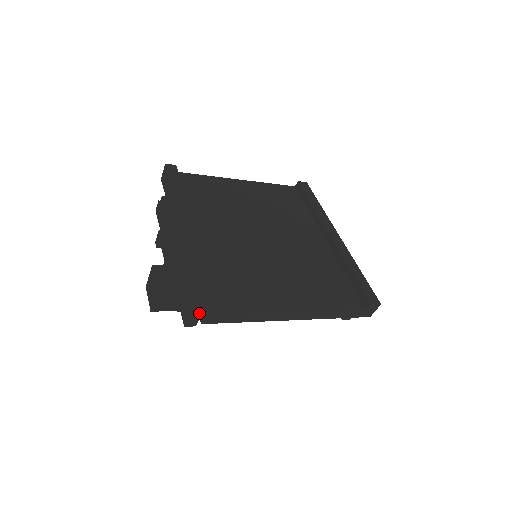
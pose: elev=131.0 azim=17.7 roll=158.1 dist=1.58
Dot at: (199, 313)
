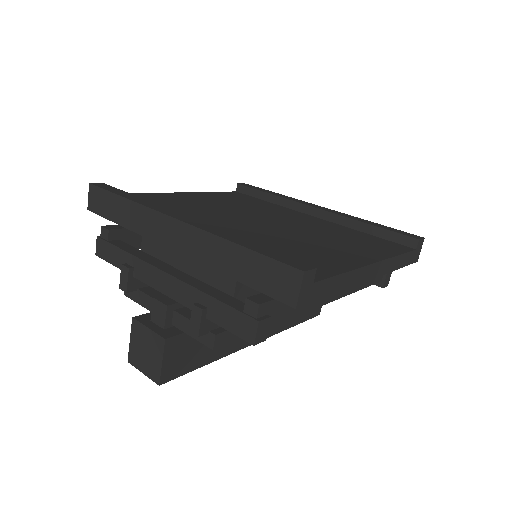
Dot at: (281, 298)
